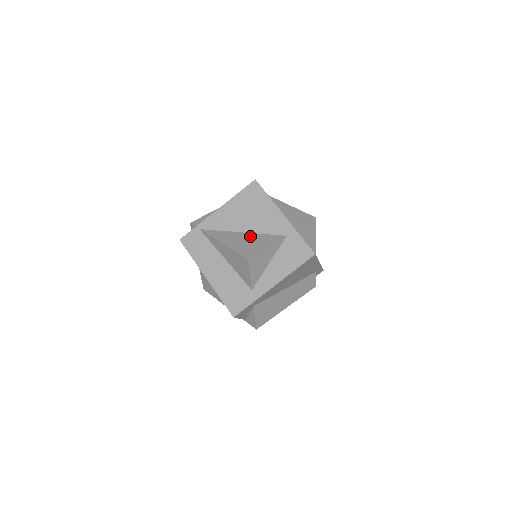
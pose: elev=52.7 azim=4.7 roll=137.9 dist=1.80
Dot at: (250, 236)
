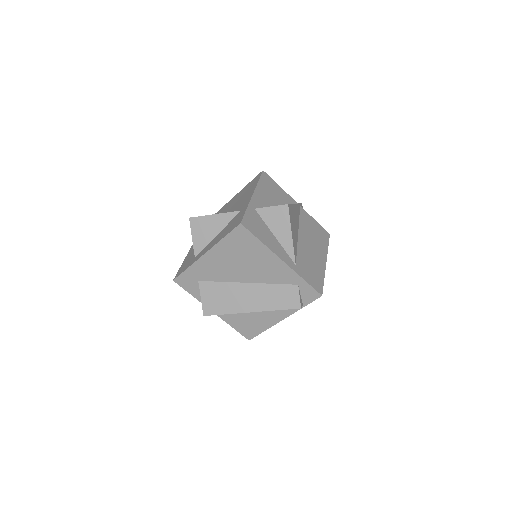
Dot at: occluded
